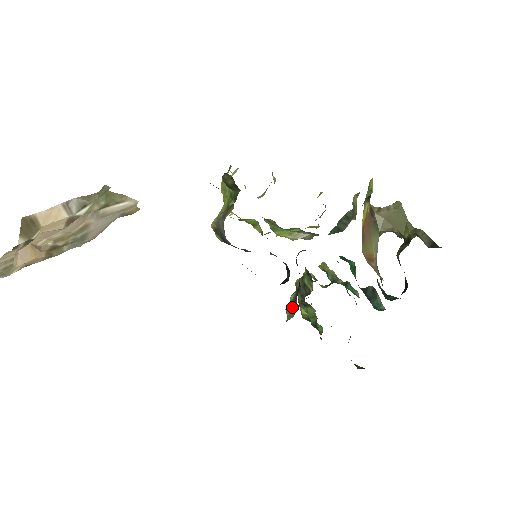
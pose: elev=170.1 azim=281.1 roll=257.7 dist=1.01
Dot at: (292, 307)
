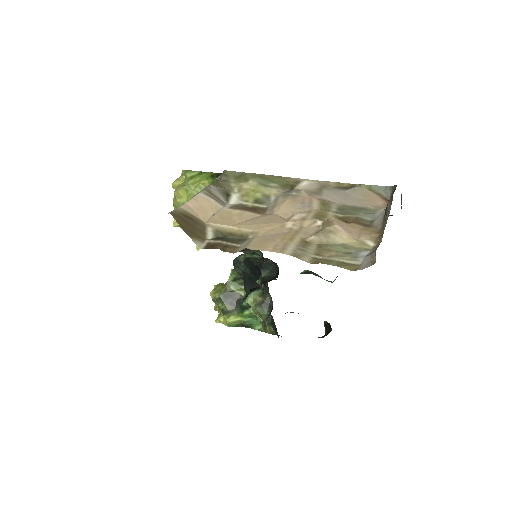
Dot at: (264, 305)
